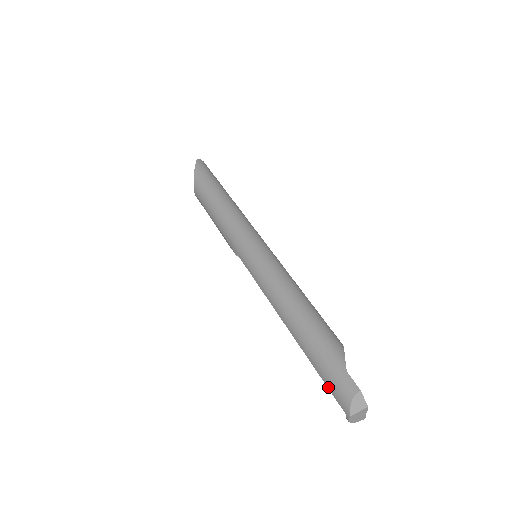
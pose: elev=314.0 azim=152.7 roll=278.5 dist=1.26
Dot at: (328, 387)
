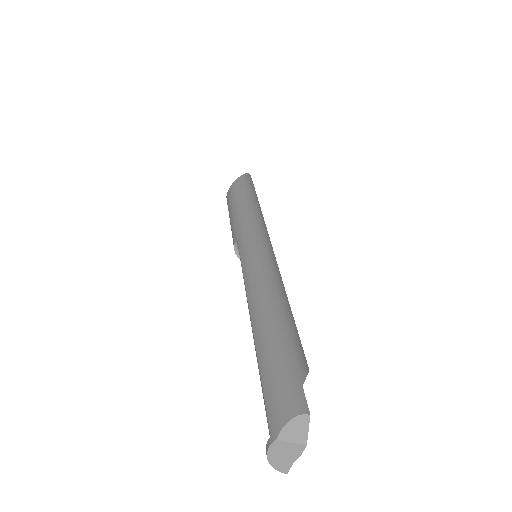
Dot at: (265, 395)
